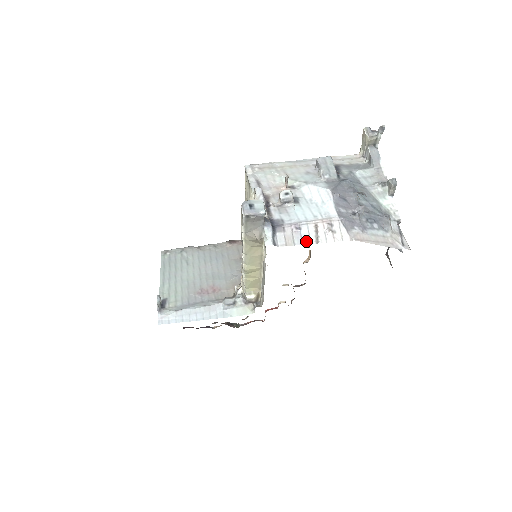
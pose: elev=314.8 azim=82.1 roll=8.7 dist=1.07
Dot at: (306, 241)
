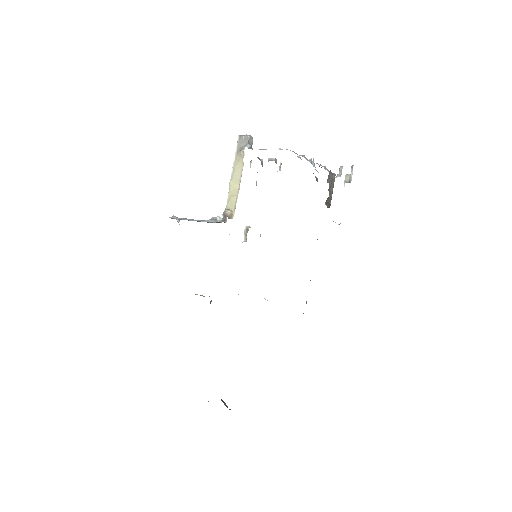
Dot at: occluded
